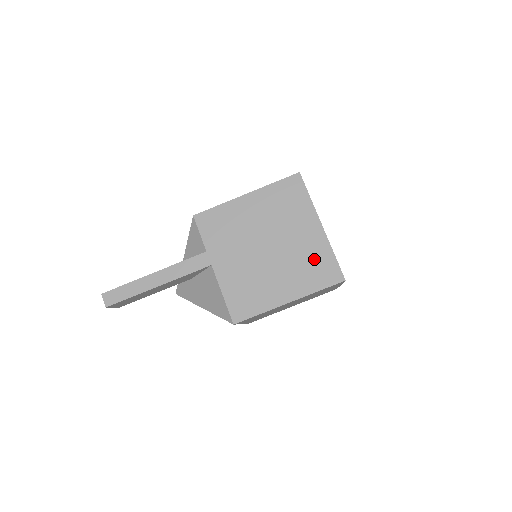
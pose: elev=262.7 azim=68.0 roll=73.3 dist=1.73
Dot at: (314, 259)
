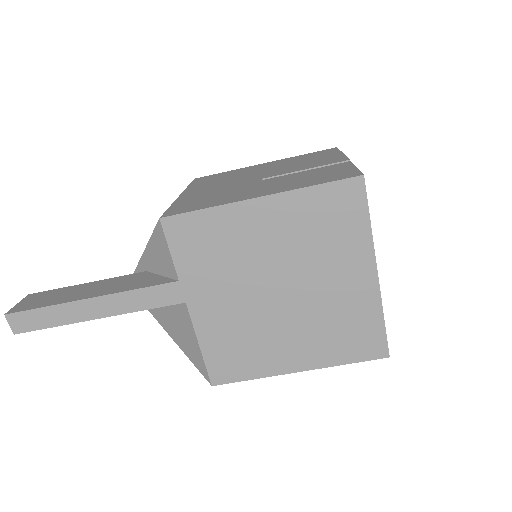
Dot at: (351, 321)
